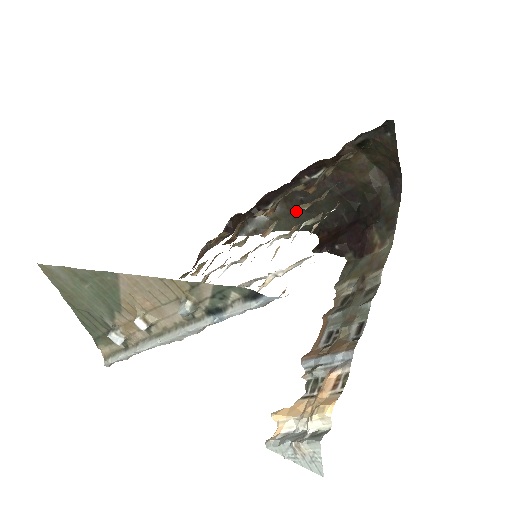
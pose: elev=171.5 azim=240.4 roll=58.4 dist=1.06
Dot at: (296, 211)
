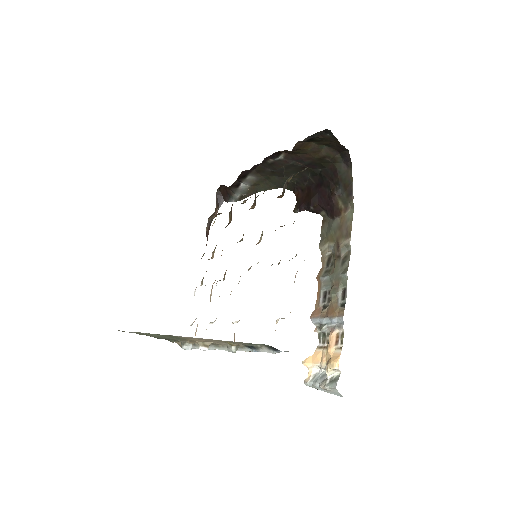
Dot at: (270, 177)
